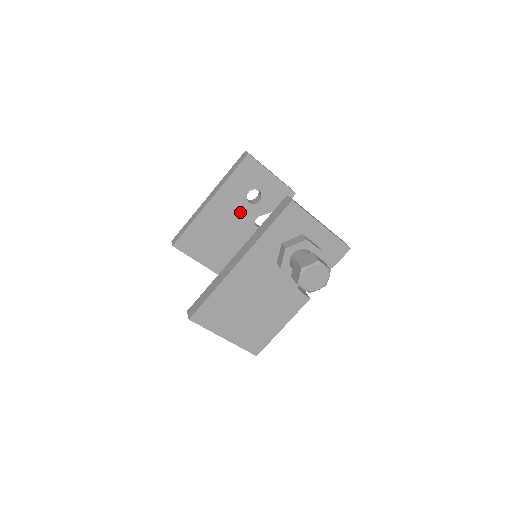
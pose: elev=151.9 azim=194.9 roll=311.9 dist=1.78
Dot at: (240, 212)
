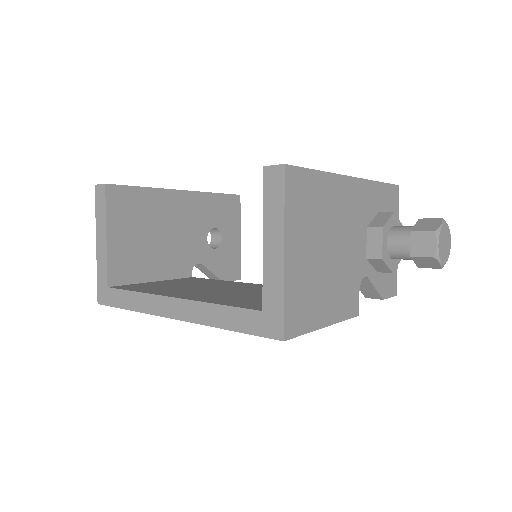
Dot at: (193, 238)
